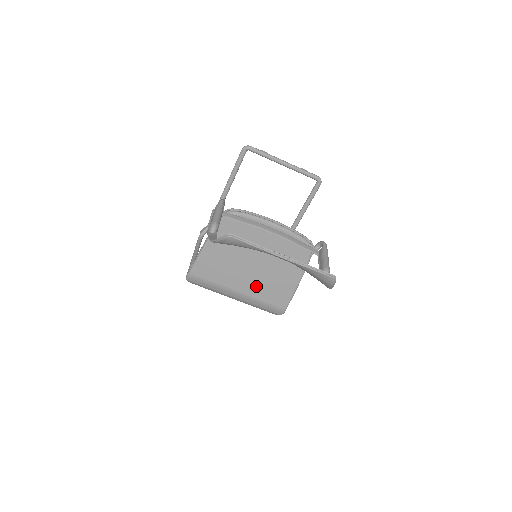
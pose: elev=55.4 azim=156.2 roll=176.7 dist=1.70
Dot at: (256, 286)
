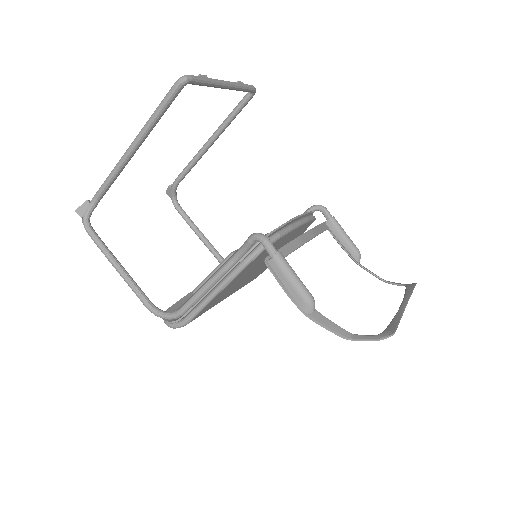
Dot at: (247, 281)
